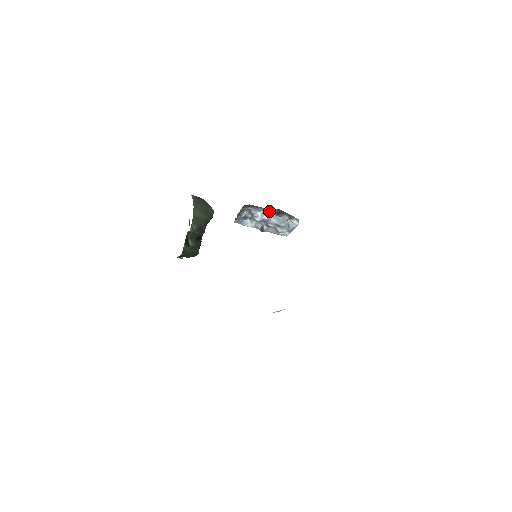
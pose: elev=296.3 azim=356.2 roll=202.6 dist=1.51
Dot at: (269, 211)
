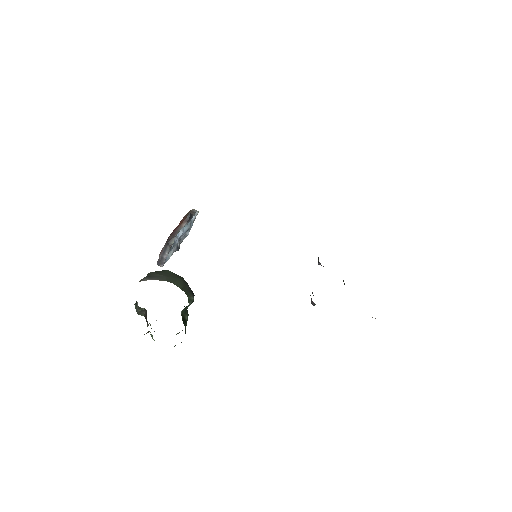
Dot at: (186, 223)
